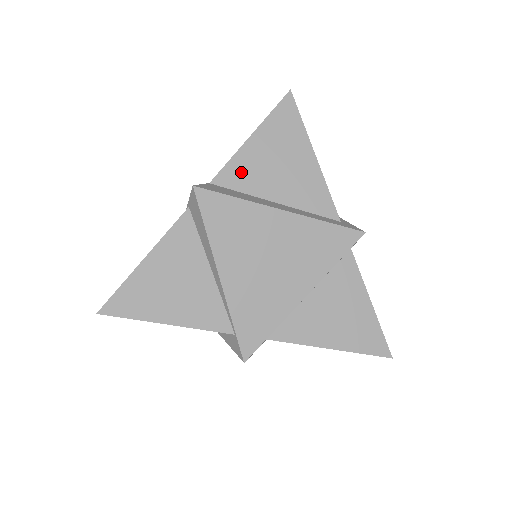
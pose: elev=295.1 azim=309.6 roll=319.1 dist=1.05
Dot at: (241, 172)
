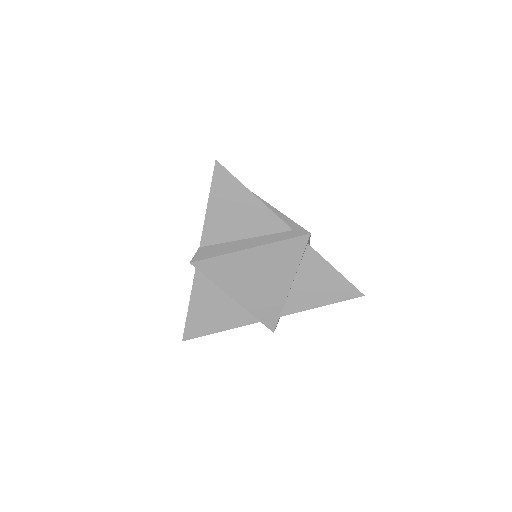
Dot at: (214, 231)
